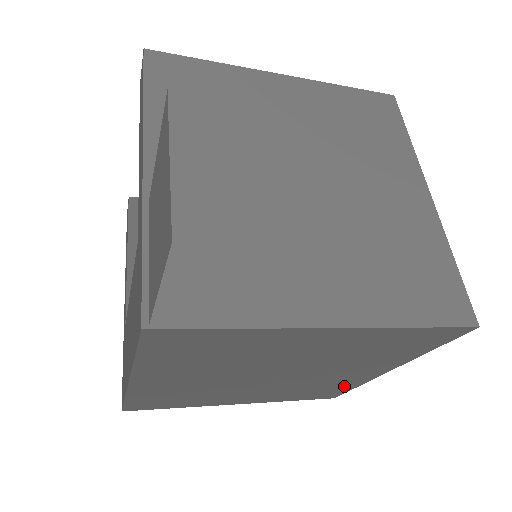
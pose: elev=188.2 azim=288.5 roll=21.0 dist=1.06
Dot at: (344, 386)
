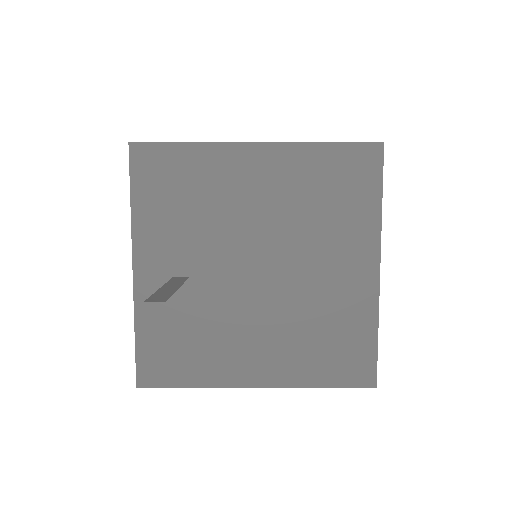
Dot at: occluded
